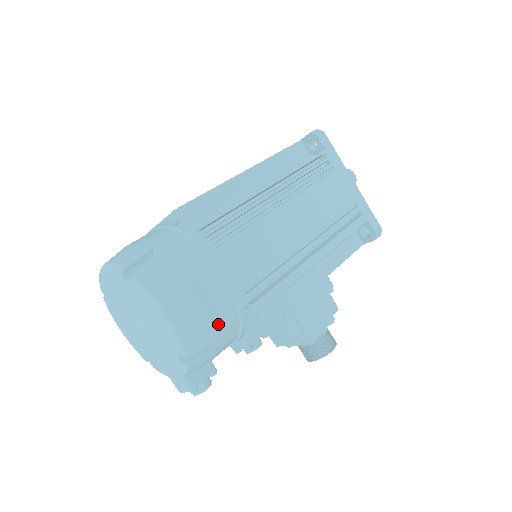
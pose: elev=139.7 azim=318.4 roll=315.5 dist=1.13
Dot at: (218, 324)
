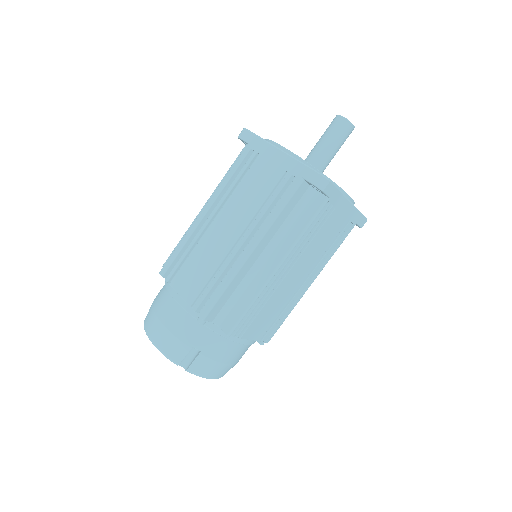
Dot at: occluded
